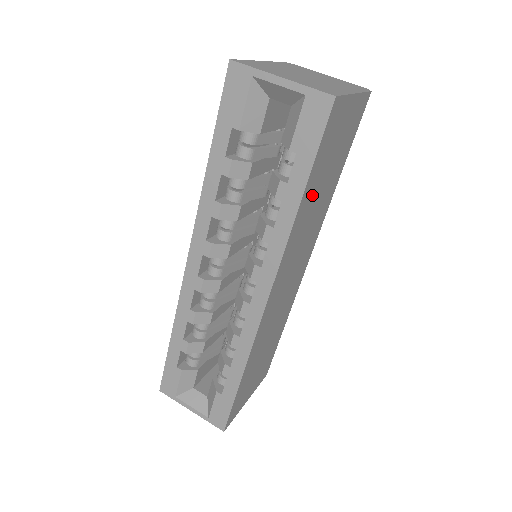
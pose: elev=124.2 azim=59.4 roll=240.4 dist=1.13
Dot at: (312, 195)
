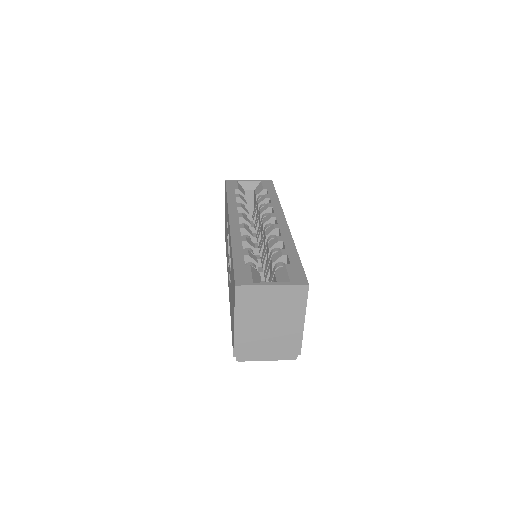
Dot at: occluded
